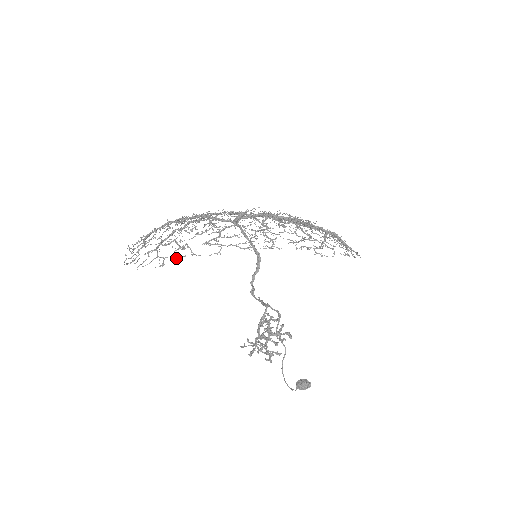
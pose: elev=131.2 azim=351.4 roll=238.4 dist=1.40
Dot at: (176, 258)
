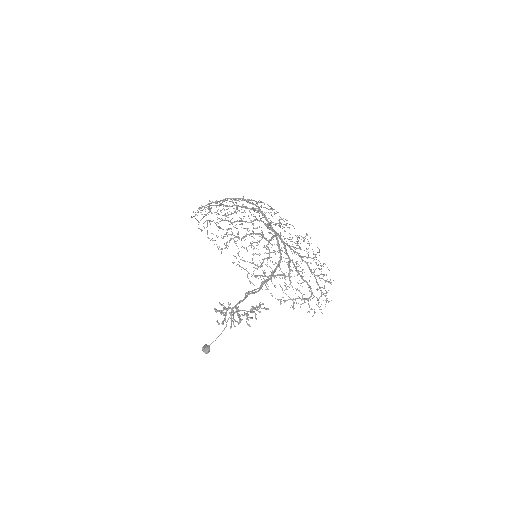
Dot at: occluded
